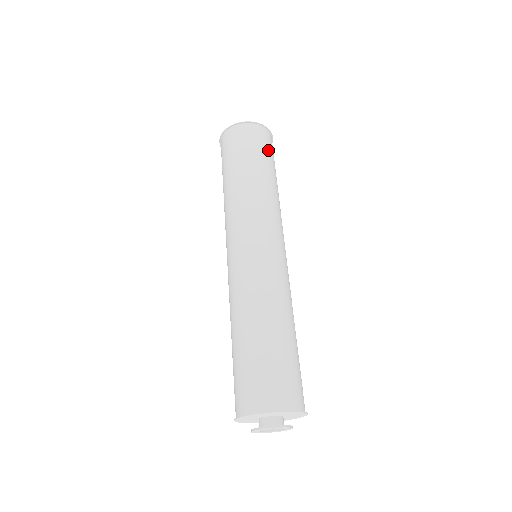
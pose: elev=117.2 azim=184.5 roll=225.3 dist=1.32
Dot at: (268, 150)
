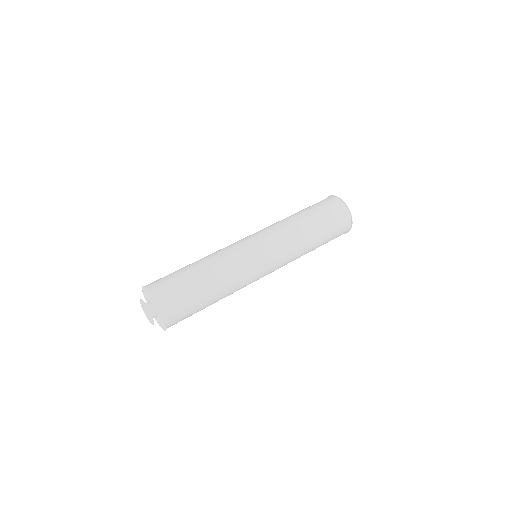
Dot at: (335, 232)
